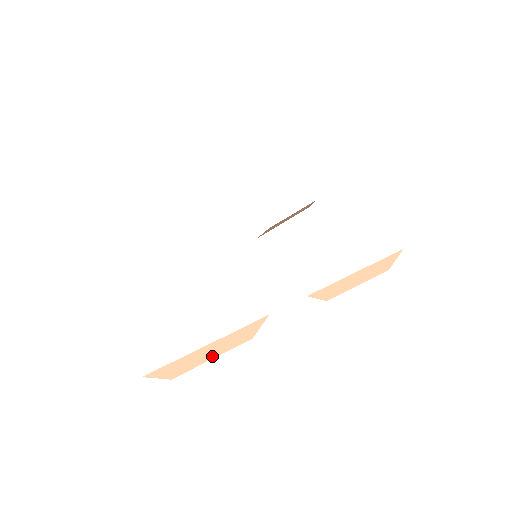
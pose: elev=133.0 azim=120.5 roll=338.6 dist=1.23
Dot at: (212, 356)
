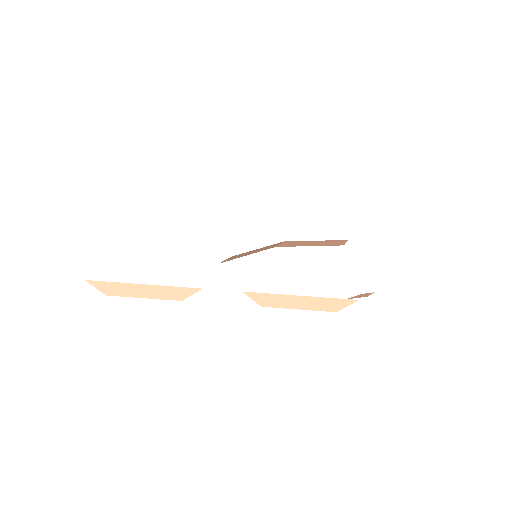
Dot at: (143, 296)
